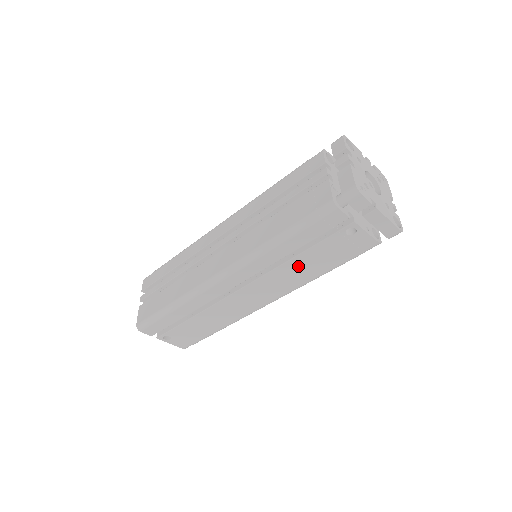
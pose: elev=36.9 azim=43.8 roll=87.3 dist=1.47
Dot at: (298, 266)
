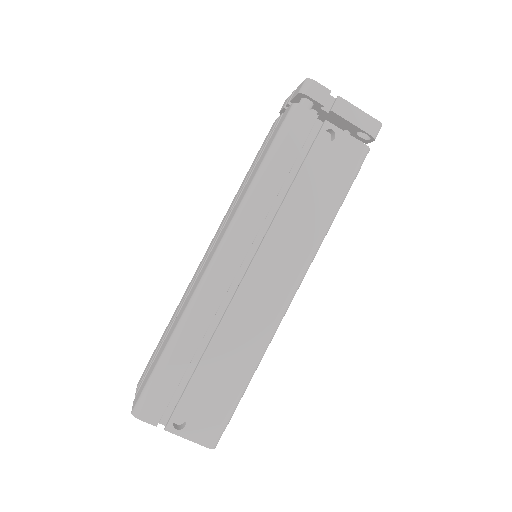
Dot at: (298, 208)
